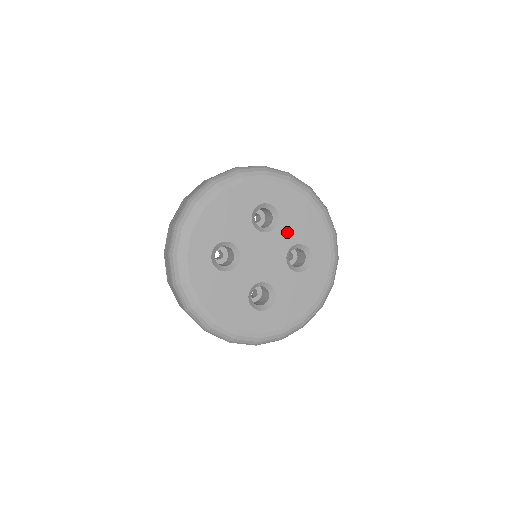
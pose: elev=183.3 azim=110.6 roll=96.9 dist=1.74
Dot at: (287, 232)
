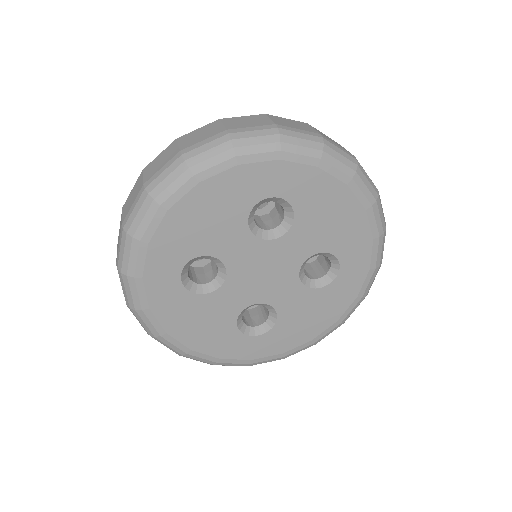
Dot at: (305, 237)
